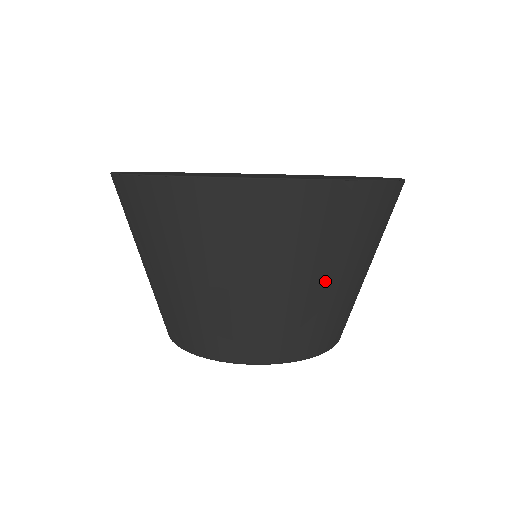
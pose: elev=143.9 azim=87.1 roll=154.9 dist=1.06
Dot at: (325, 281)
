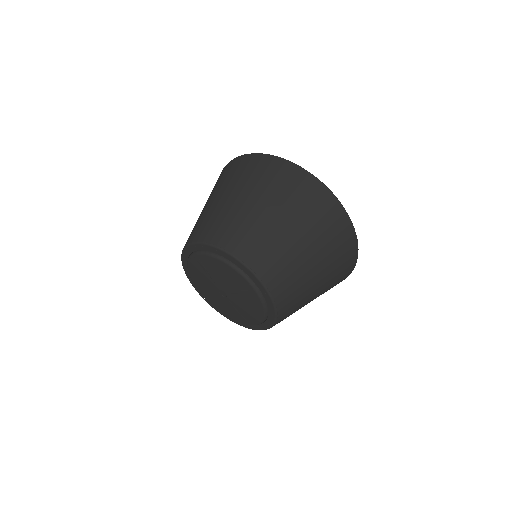
Dot at: (245, 200)
